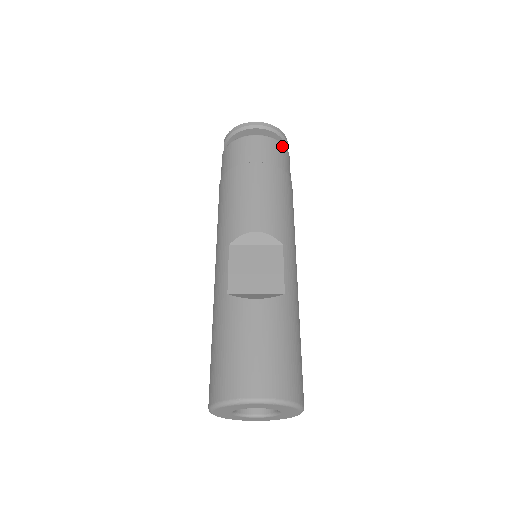
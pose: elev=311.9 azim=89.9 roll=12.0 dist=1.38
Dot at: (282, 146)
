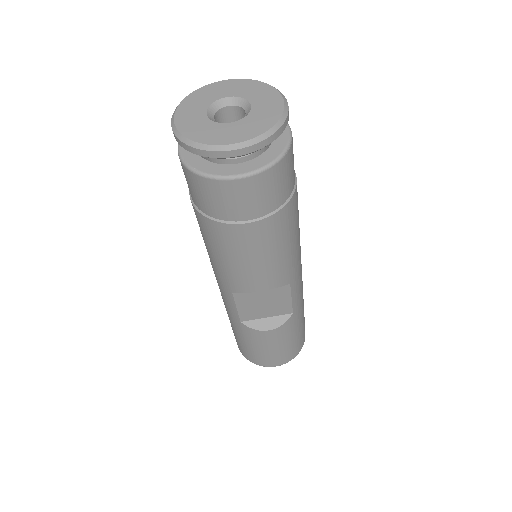
Dot at: (283, 162)
